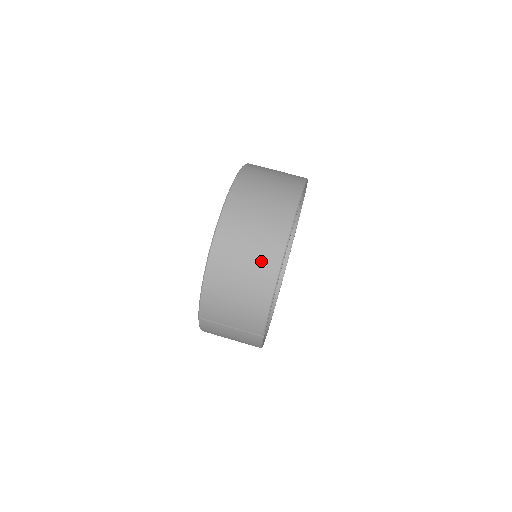
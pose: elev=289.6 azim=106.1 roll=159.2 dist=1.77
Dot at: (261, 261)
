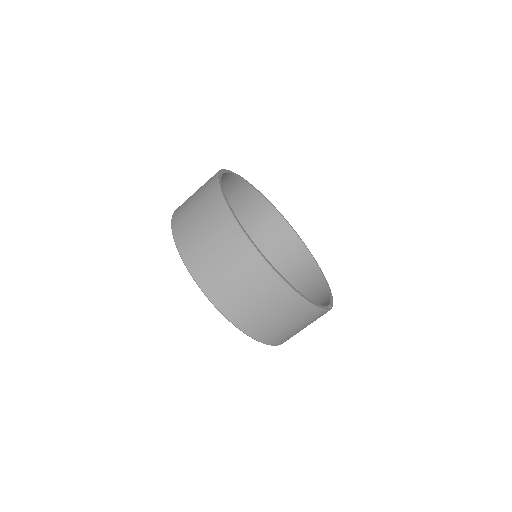
Dot at: (280, 304)
